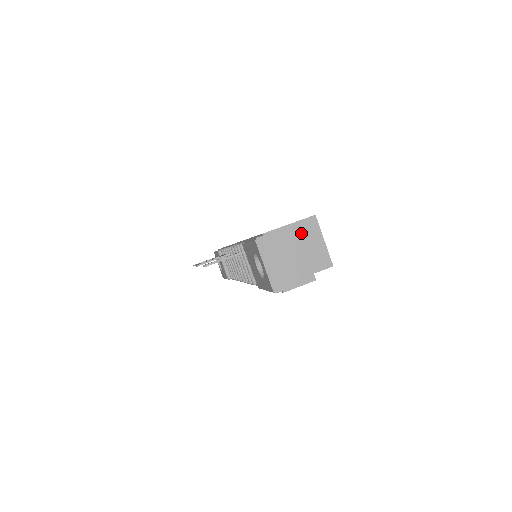
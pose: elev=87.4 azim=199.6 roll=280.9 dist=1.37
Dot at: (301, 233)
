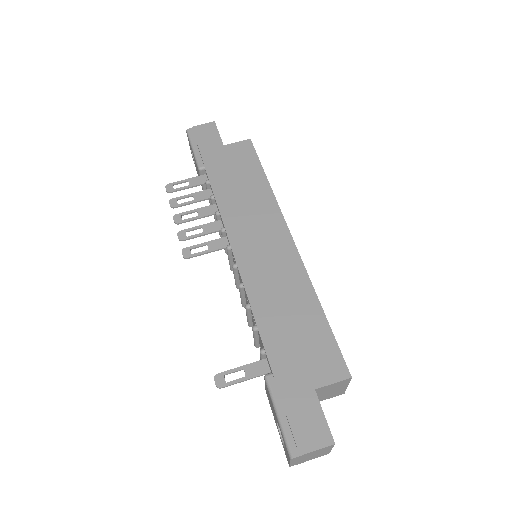
Dot at: (330, 388)
